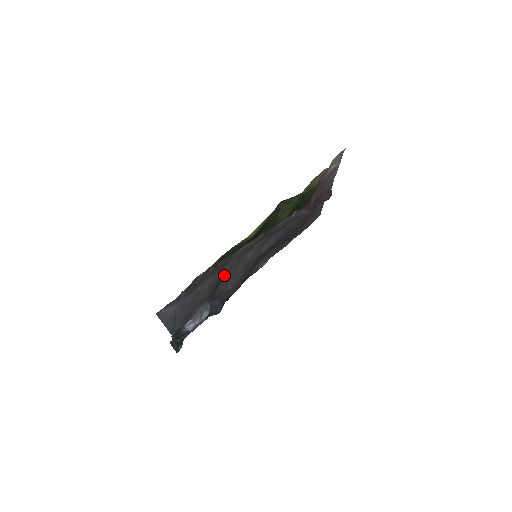
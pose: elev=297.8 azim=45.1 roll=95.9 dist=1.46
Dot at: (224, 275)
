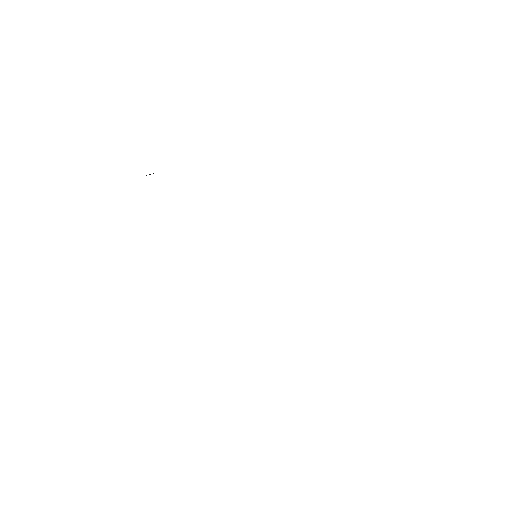
Dot at: occluded
